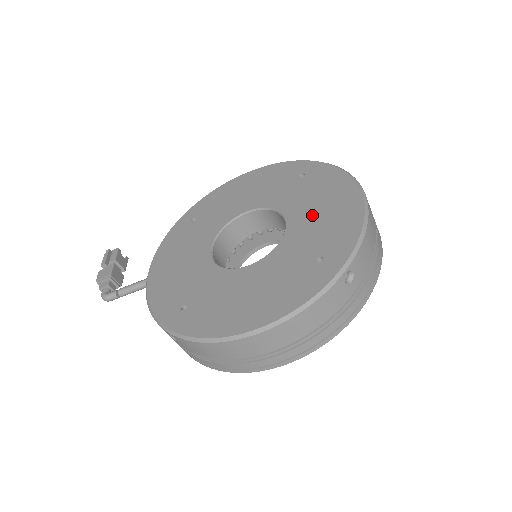
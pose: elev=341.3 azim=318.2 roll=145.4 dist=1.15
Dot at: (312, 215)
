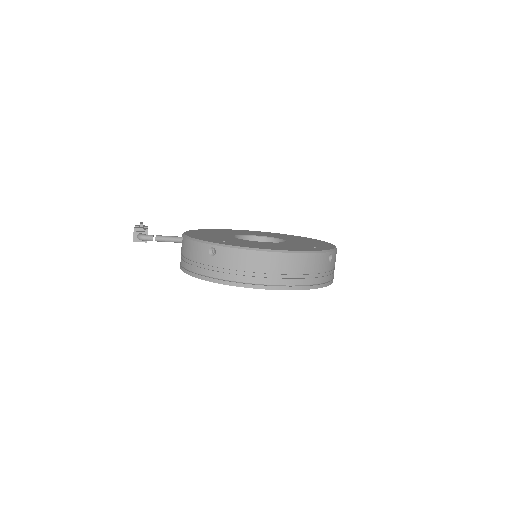
Dot at: (302, 241)
